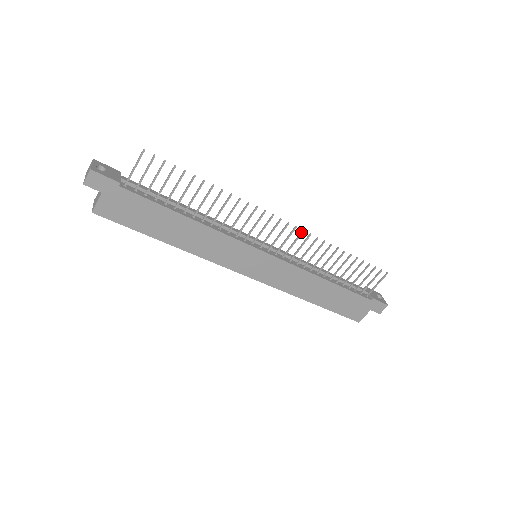
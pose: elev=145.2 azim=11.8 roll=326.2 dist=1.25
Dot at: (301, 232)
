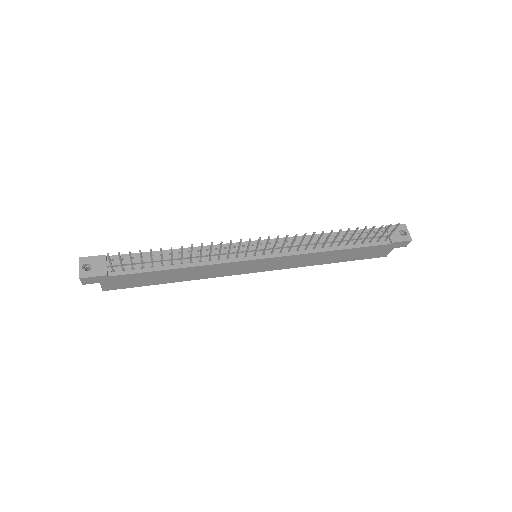
Dot at: (286, 237)
